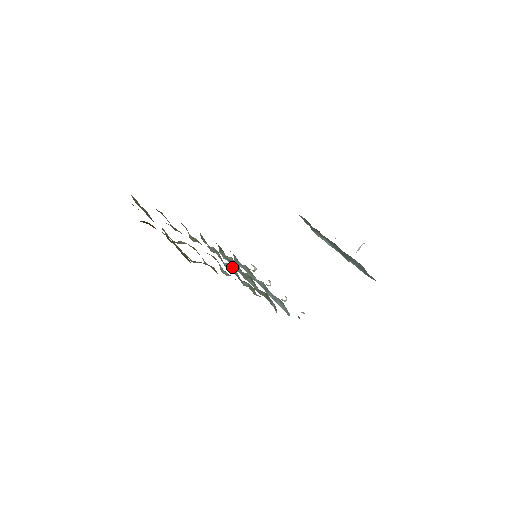
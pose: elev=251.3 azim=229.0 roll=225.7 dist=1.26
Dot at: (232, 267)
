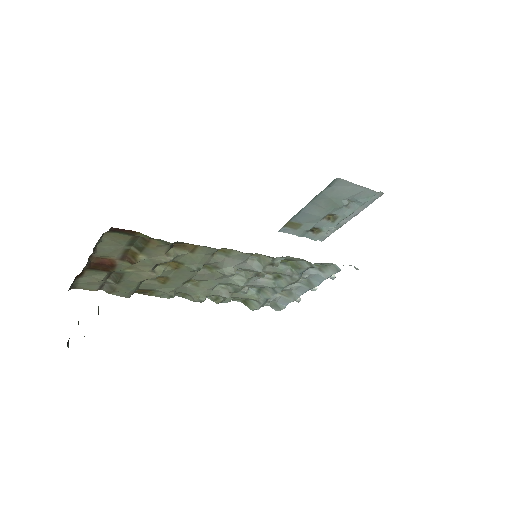
Dot at: (240, 274)
